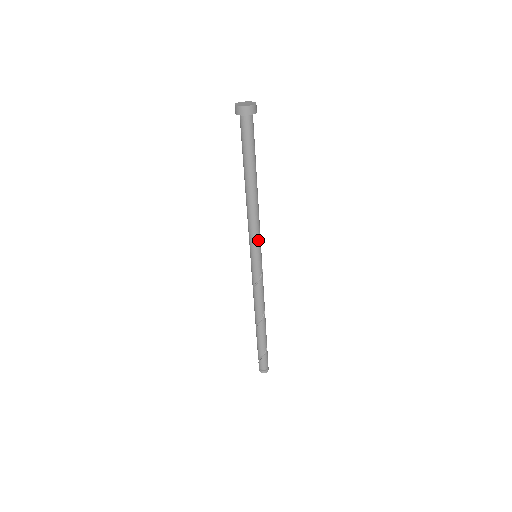
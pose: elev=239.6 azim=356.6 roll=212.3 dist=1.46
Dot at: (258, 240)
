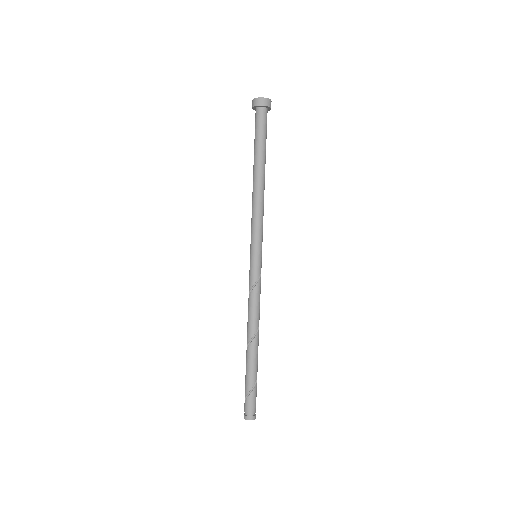
Dot at: (260, 235)
